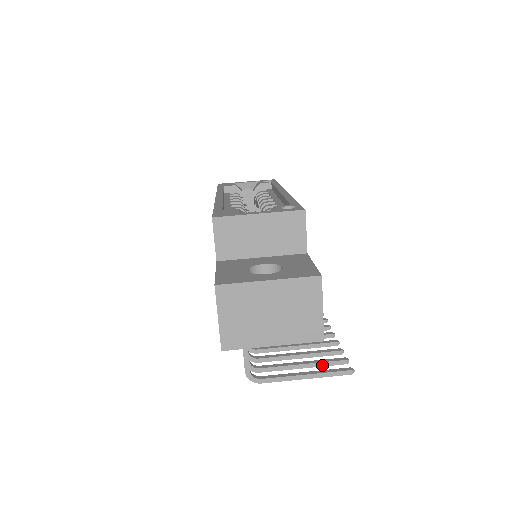
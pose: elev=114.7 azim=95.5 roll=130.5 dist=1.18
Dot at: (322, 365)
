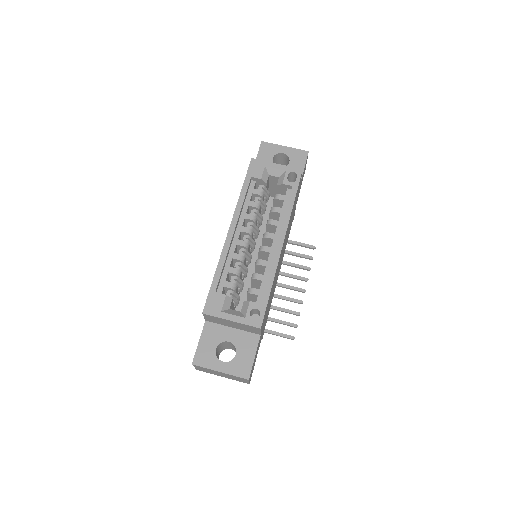
Dot at: (280, 323)
